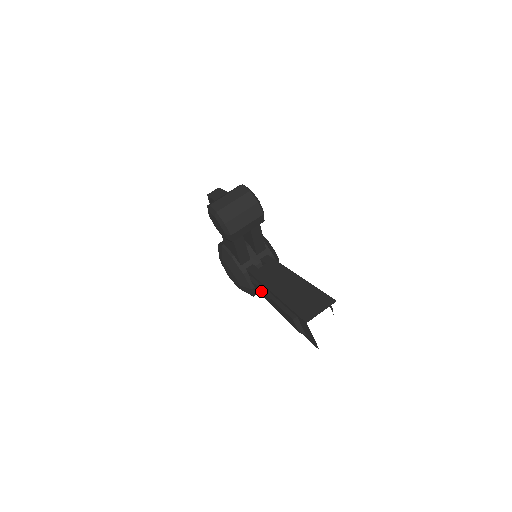
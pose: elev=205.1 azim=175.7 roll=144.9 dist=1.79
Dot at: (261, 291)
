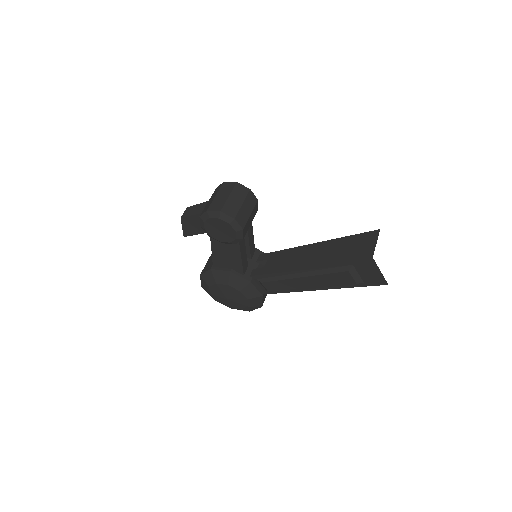
Dot at: (283, 282)
